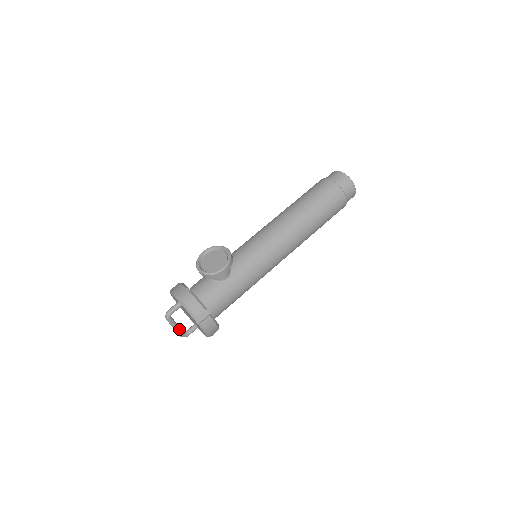
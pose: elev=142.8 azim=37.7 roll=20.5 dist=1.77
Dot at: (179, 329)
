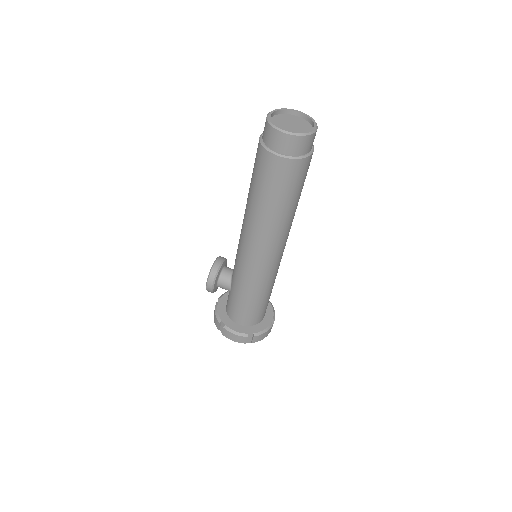
Dot at: occluded
